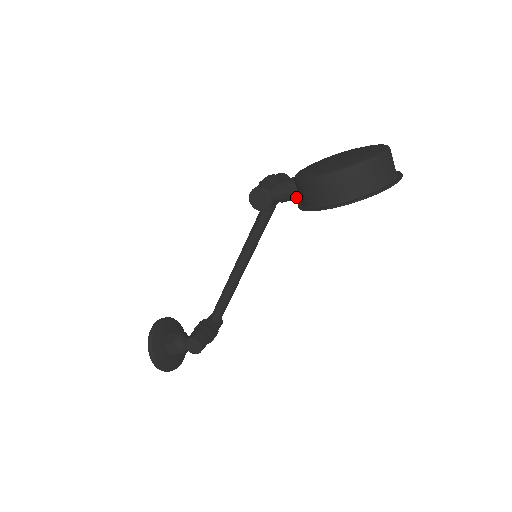
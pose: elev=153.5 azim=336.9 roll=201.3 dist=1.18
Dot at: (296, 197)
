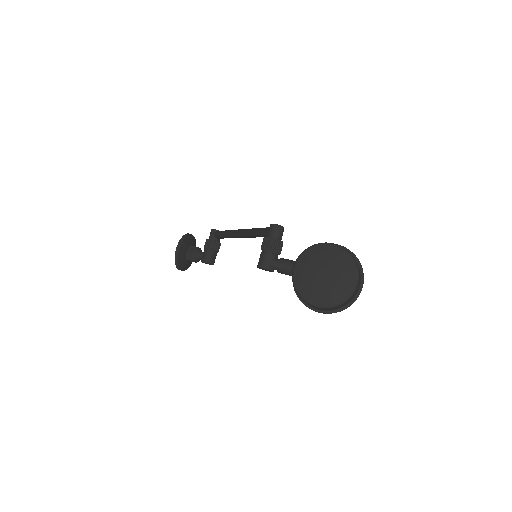
Dot at: occluded
